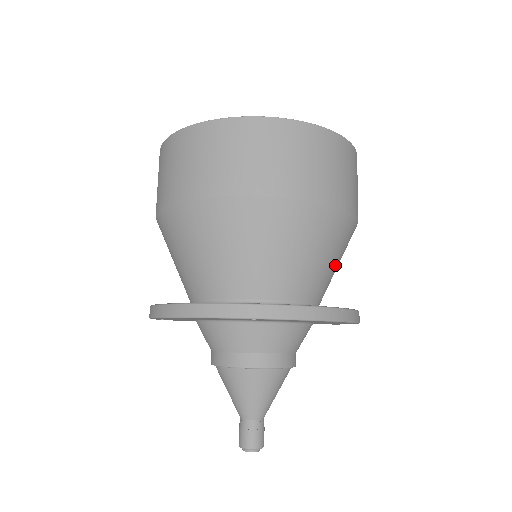
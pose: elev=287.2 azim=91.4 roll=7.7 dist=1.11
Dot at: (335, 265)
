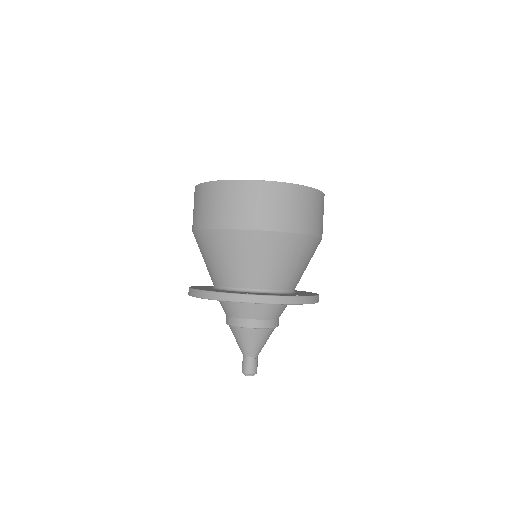
Dot at: (304, 266)
